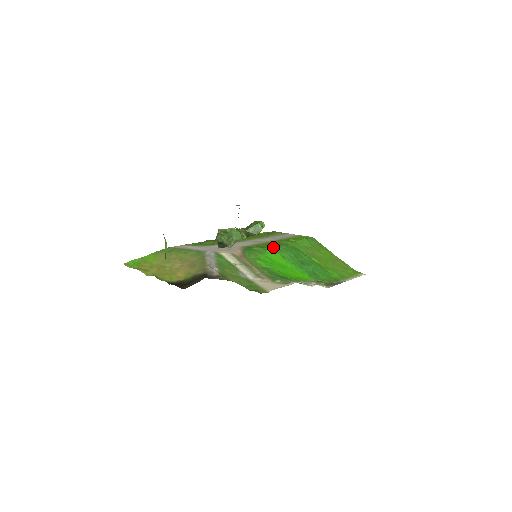
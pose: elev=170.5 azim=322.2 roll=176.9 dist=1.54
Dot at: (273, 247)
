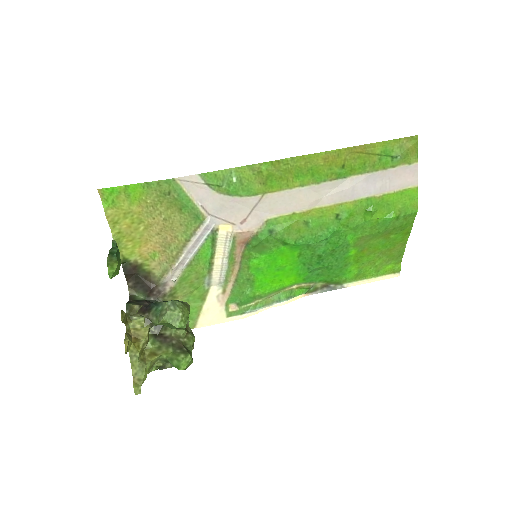
Dot at: (303, 240)
